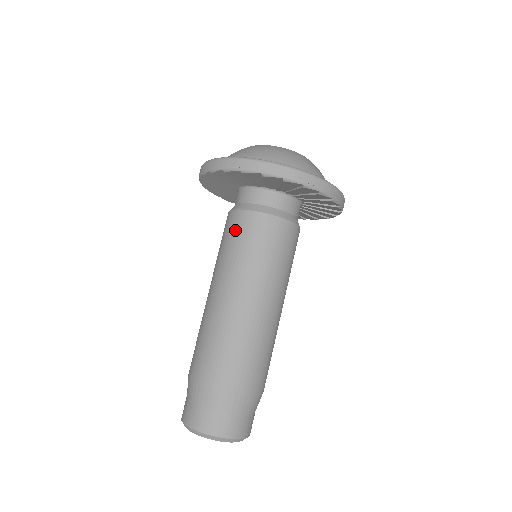
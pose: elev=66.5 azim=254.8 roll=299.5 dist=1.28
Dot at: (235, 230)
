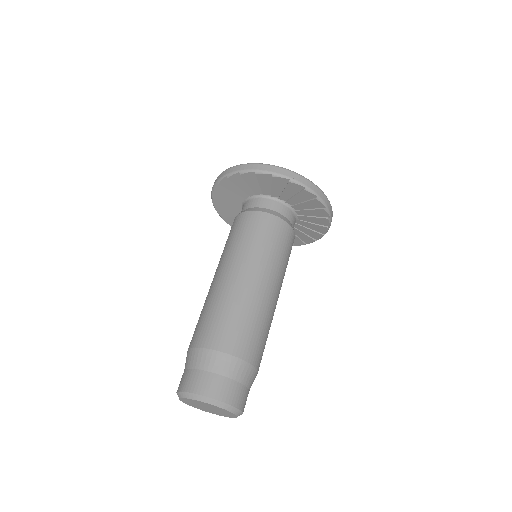
Dot at: (236, 227)
